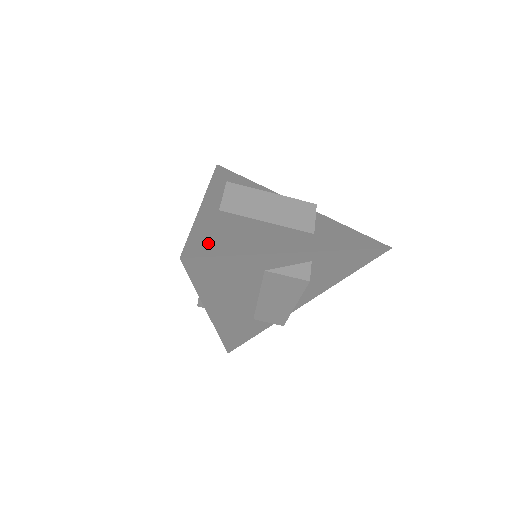
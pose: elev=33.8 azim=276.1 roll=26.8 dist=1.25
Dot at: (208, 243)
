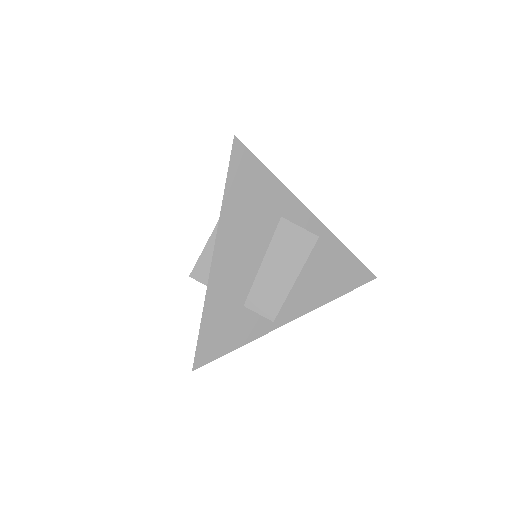
Dot at: occluded
